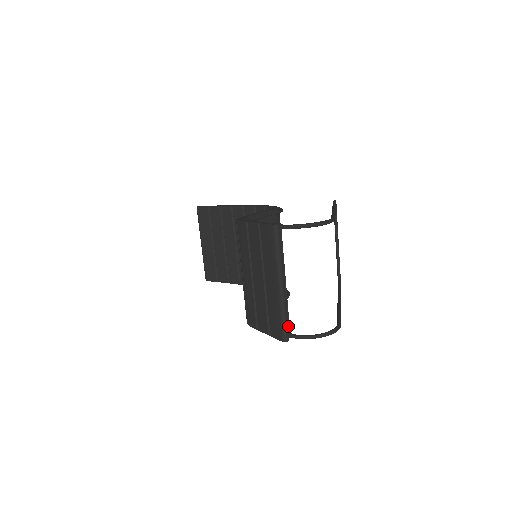
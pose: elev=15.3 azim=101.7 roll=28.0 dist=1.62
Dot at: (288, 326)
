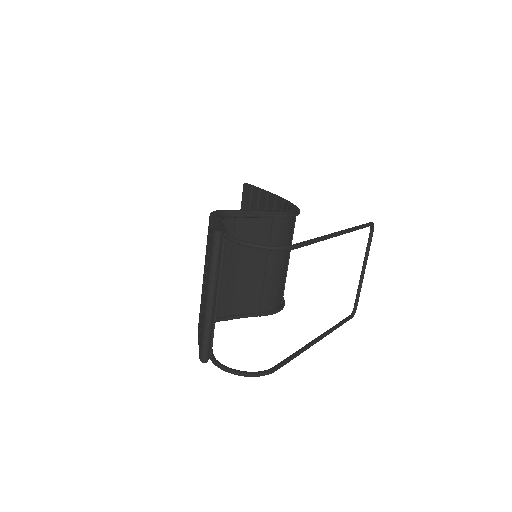
Dot at: (210, 347)
